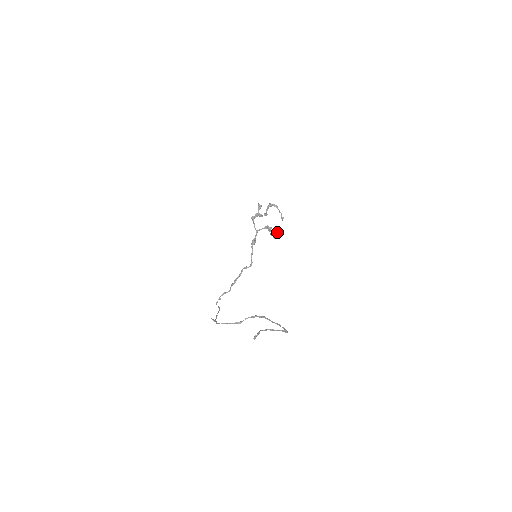
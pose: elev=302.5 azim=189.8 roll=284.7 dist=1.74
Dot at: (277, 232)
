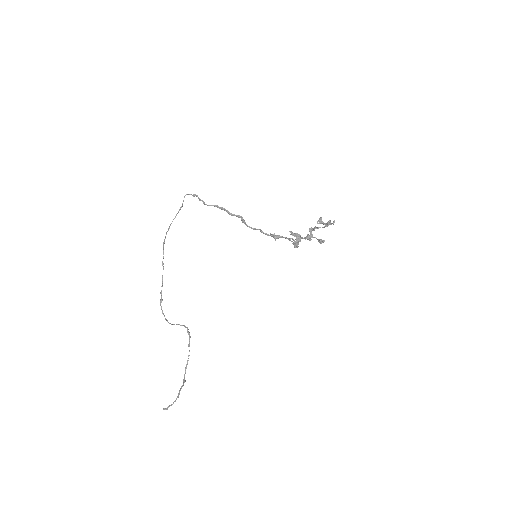
Dot at: (297, 236)
